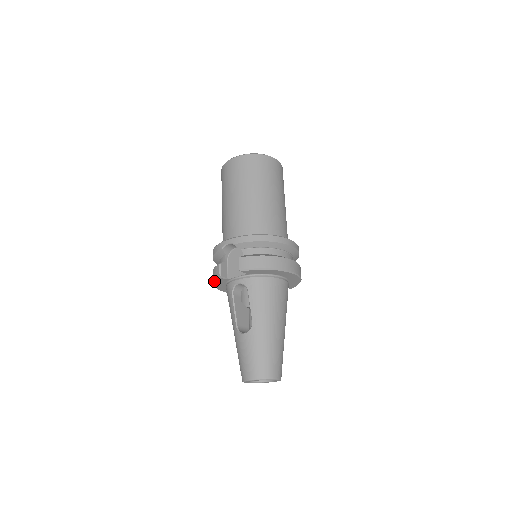
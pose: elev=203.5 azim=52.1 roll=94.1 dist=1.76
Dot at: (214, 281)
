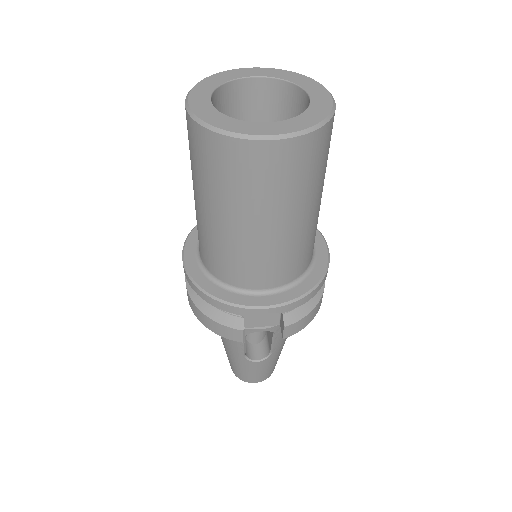
Dot at: (219, 335)
